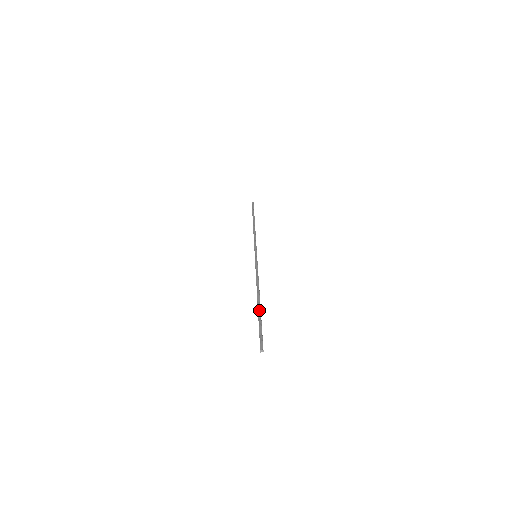
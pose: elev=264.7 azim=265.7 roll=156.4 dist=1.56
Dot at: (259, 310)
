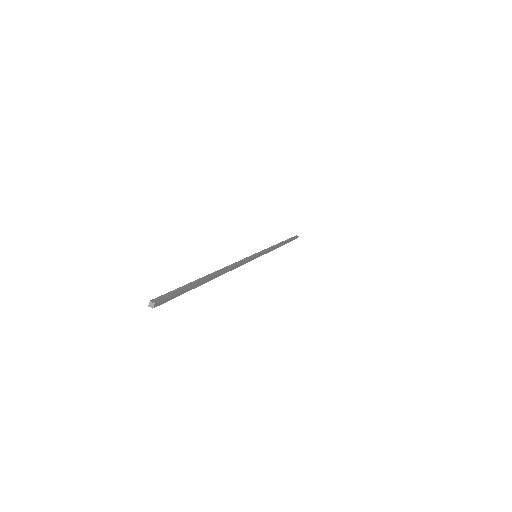
Dot at: (202, 279)
